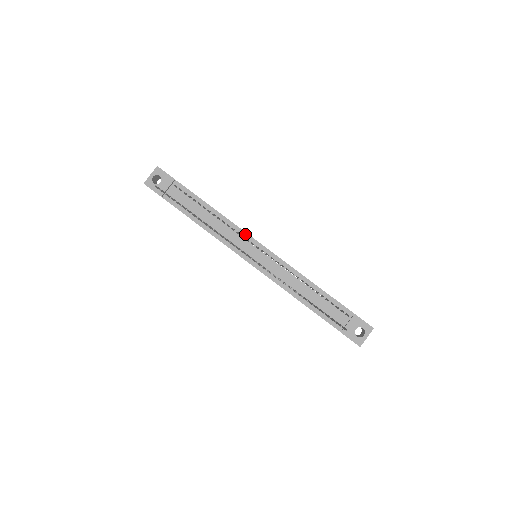
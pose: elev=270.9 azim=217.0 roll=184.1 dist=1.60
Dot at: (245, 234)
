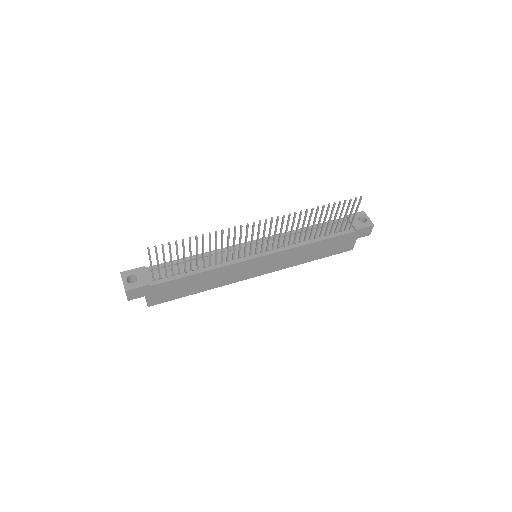
Dot at: occluded
